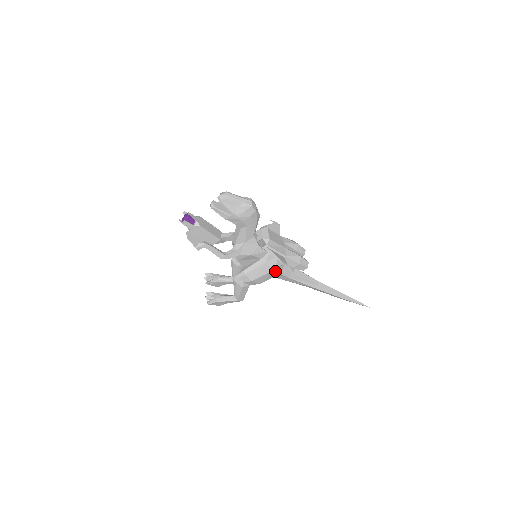
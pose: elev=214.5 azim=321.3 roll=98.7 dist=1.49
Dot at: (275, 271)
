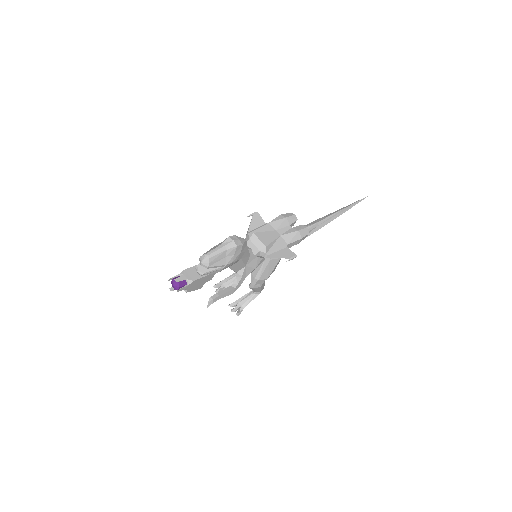
Dot at: occluded
